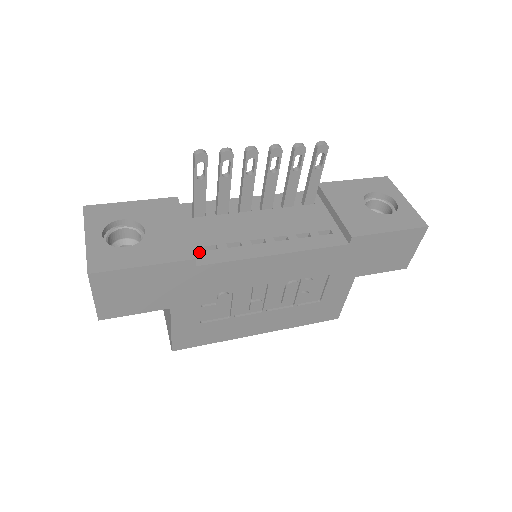
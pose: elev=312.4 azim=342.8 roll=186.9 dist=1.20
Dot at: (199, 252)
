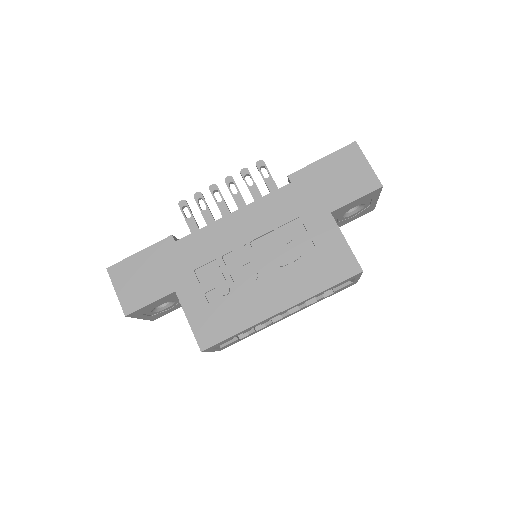
Dot at: occluded
